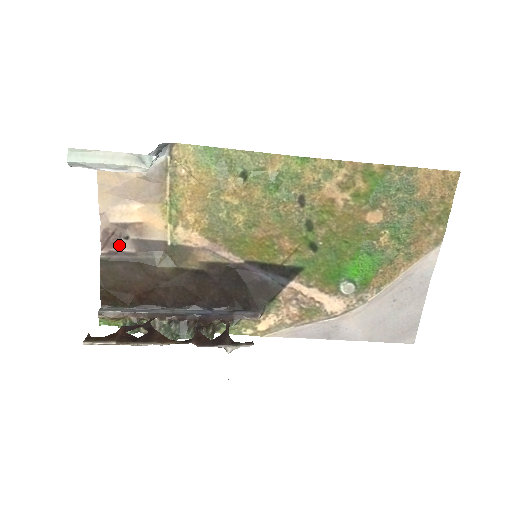
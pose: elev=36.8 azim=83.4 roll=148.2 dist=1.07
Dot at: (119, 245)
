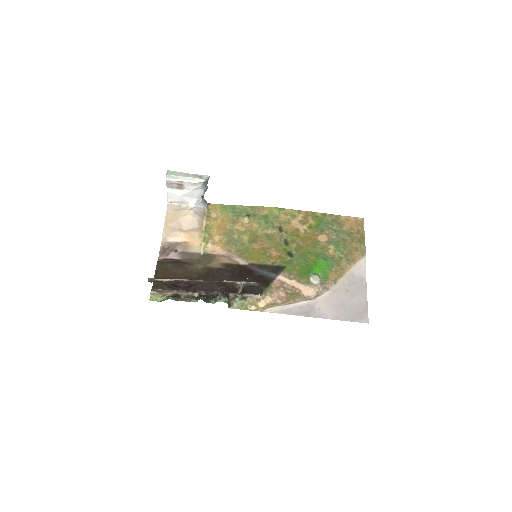
Dot at: (170, 255)
